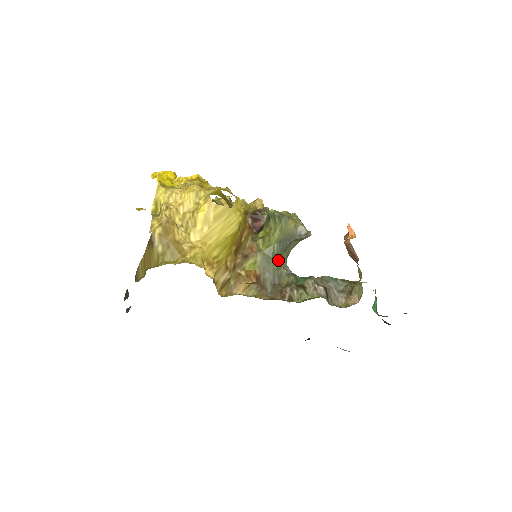
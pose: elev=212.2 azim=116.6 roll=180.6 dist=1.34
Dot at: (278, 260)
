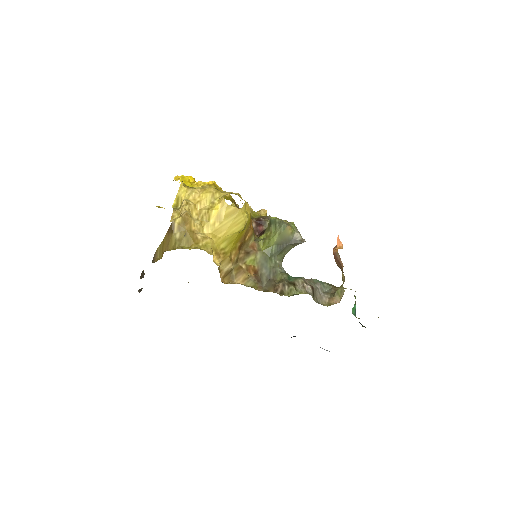
Dot at: (275, 260)
